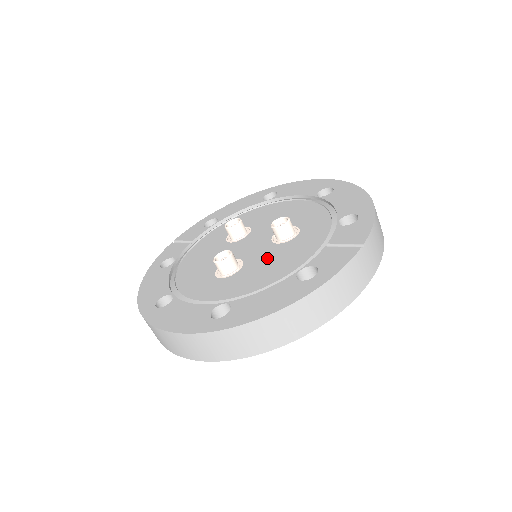
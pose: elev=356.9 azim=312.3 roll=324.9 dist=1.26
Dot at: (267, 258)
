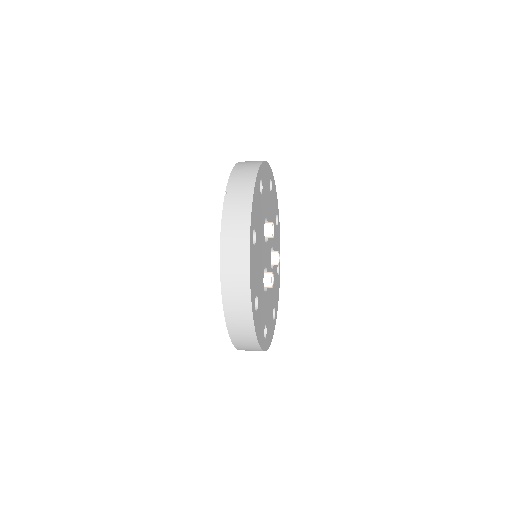
Dot at: occluded
